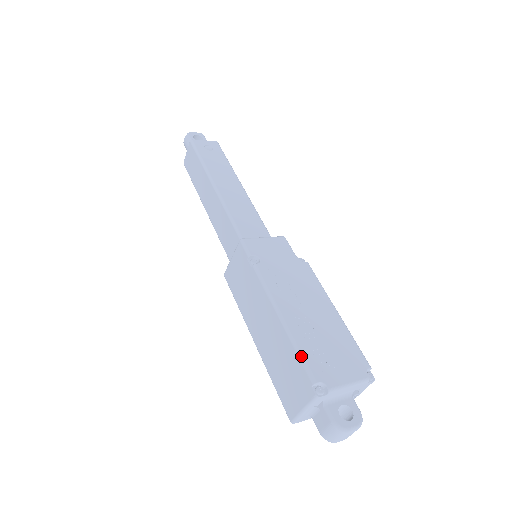
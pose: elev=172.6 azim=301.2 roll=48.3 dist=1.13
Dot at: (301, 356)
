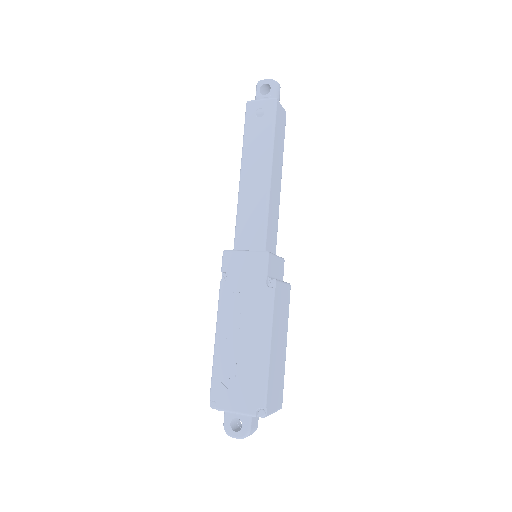
Dot at: (212, 375)
